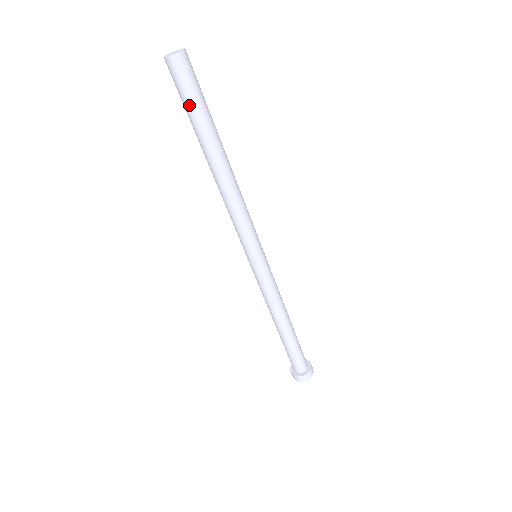
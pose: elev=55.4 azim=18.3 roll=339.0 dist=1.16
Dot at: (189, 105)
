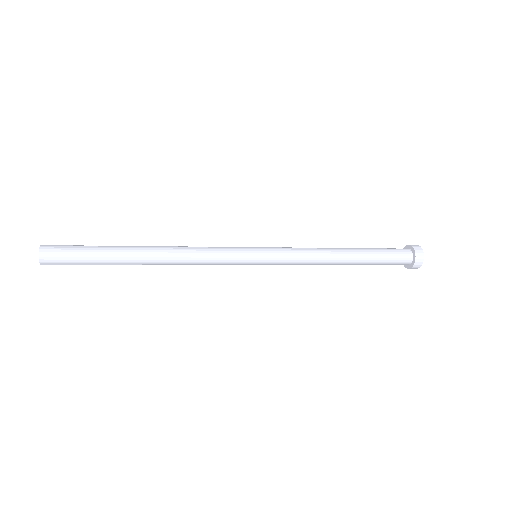
Dot at: occluded
